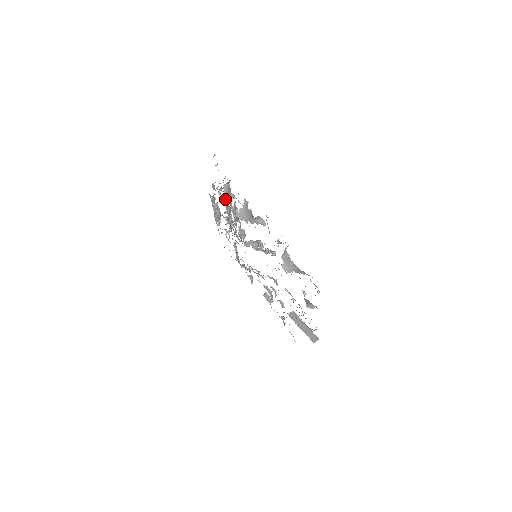
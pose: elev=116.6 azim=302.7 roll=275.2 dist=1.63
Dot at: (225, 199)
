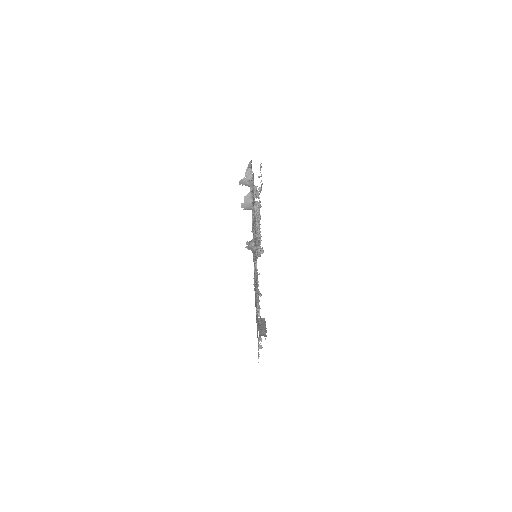
Dot at: (255, 204)
